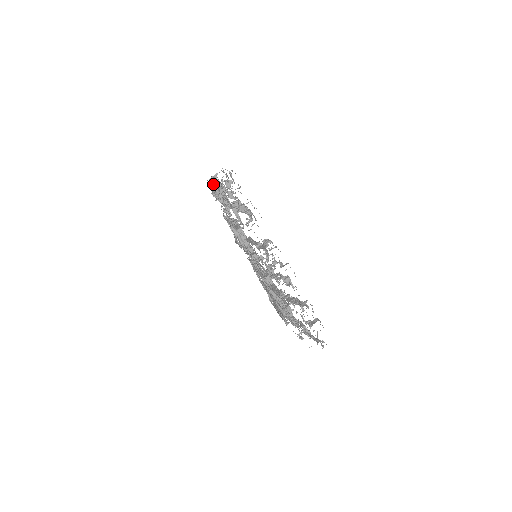
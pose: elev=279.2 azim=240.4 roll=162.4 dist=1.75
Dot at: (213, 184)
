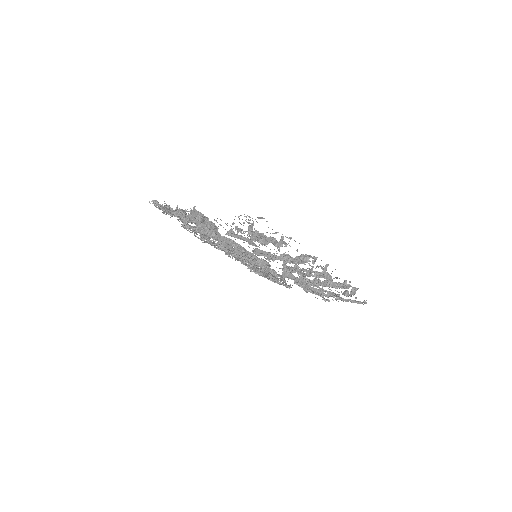
Dot at: (195, 218)
